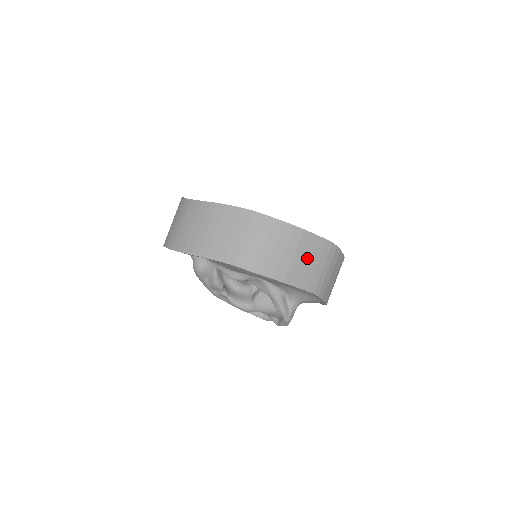
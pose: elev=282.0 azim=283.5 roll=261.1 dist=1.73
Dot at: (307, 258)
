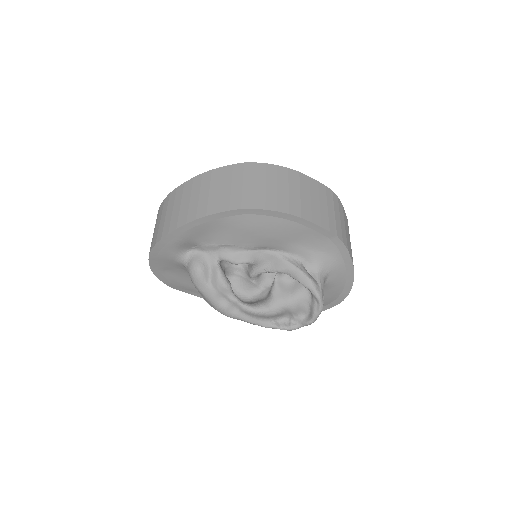
Dot at: (314, 198)
